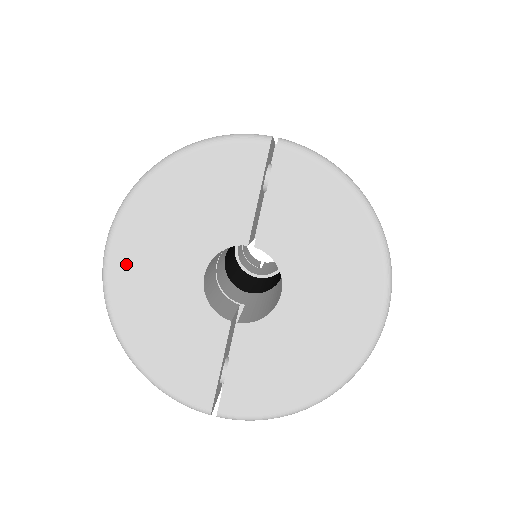
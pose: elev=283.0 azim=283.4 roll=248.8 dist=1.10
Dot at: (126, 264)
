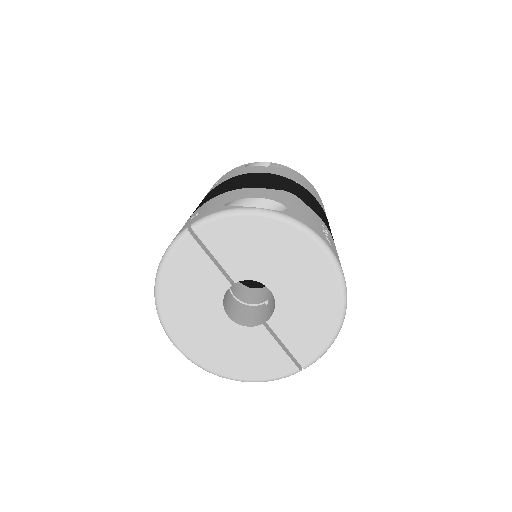
Dot at: (191, 345)
